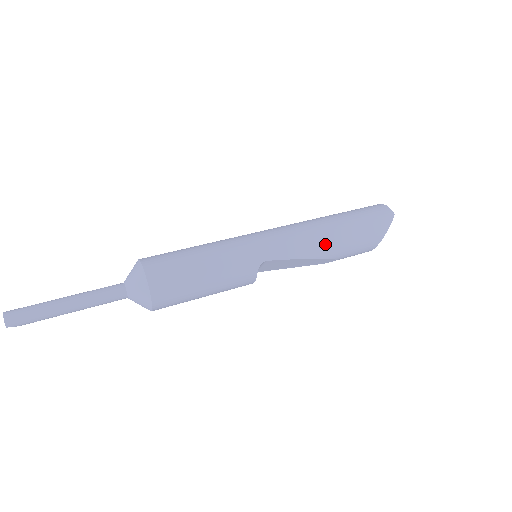
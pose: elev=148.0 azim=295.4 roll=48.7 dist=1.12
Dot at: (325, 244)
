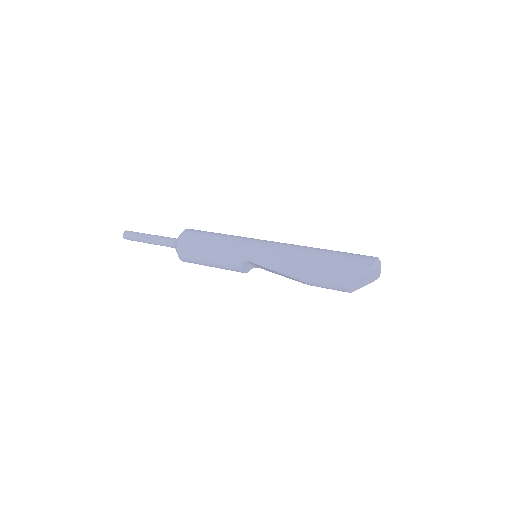
Dot at: (295, 268)
